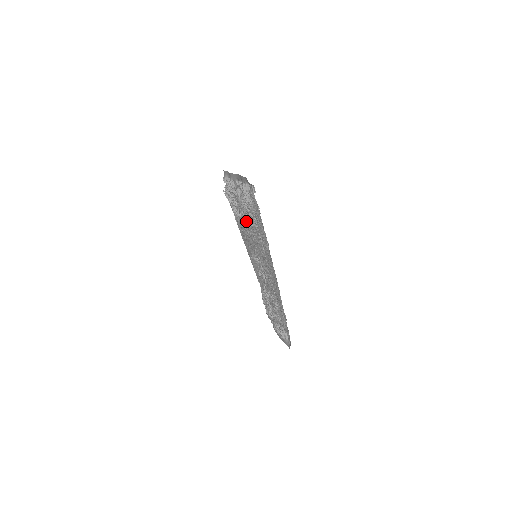
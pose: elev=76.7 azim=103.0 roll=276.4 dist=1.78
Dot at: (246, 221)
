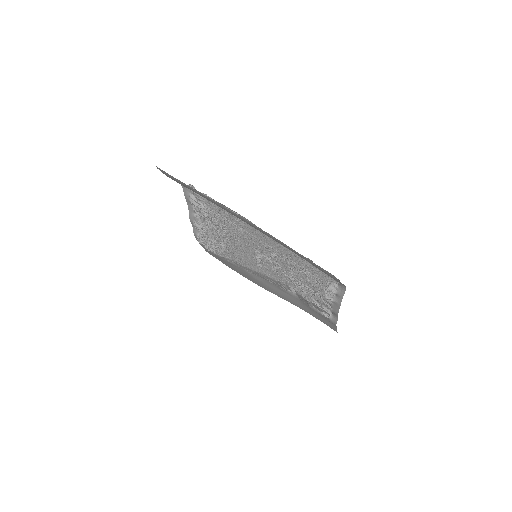
Dot at: (225, 238)
